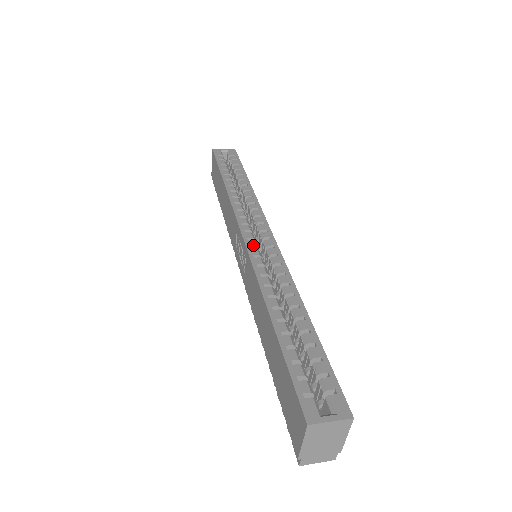
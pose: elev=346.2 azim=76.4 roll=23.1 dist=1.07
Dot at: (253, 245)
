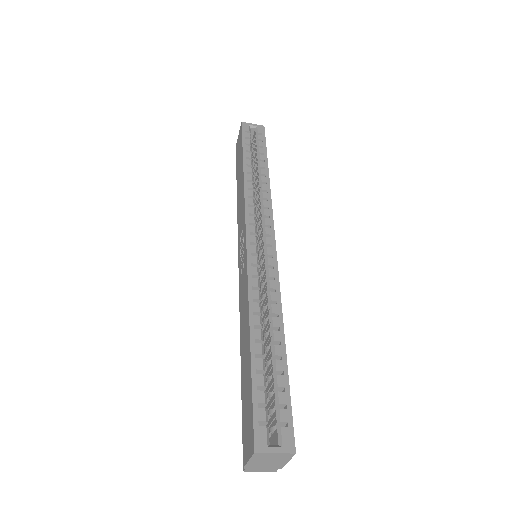
Dot at: (254, 251)
